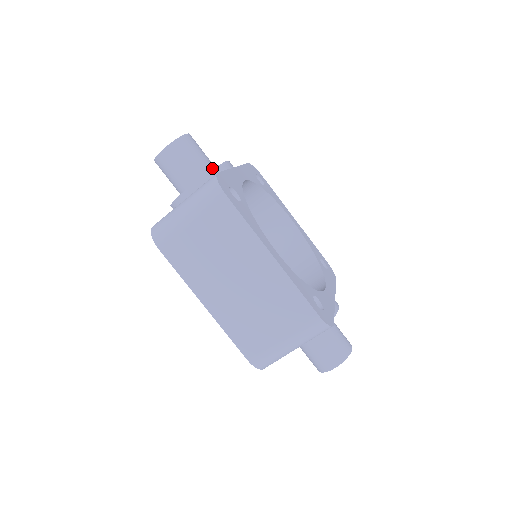
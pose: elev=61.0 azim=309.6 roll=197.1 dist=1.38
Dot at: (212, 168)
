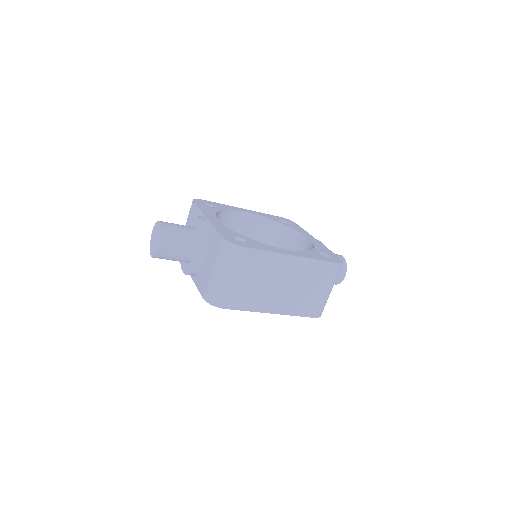
Dot at: (194, 230)
